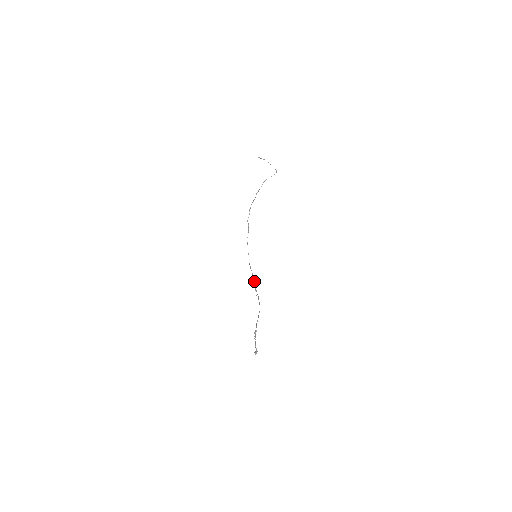
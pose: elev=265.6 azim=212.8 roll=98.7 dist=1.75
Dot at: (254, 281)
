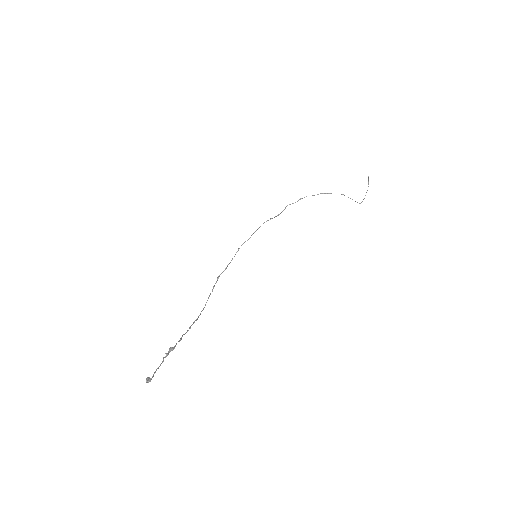
Dot at: (226, 268)
